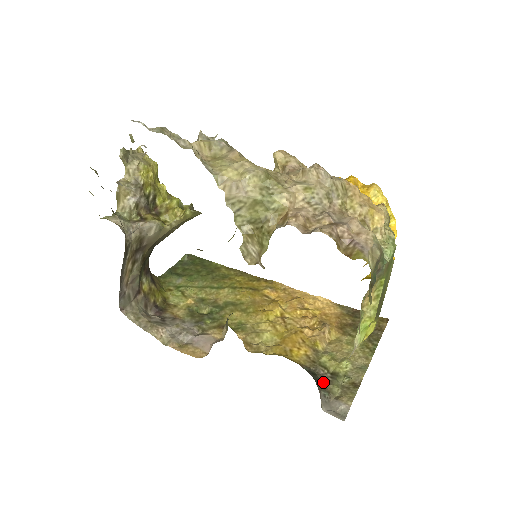
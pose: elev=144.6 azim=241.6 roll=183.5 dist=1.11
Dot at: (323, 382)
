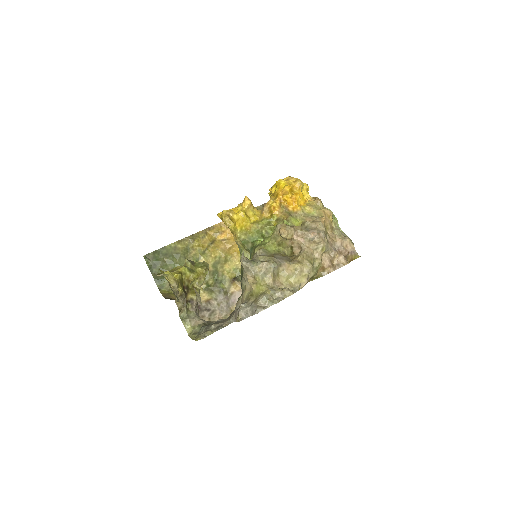
Dot at: occluded
